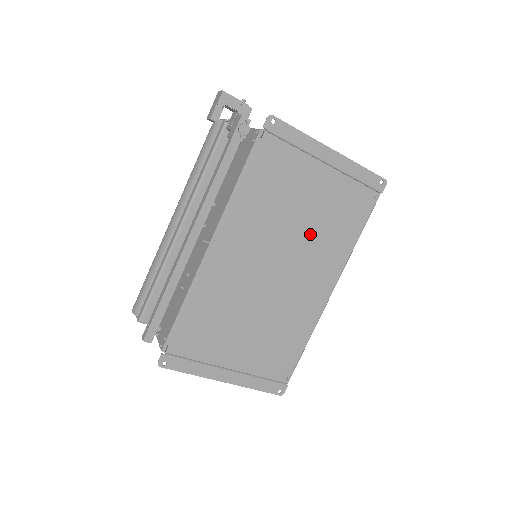
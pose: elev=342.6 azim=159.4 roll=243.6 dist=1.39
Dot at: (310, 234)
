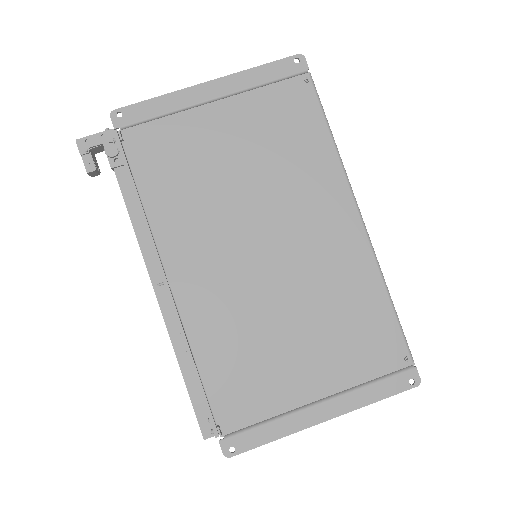
Dot at: (268, 181)
